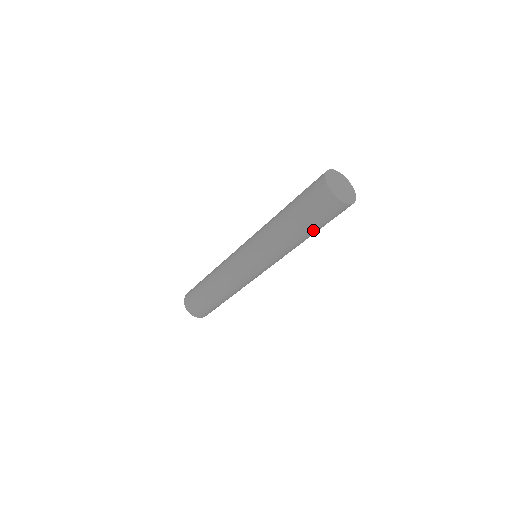
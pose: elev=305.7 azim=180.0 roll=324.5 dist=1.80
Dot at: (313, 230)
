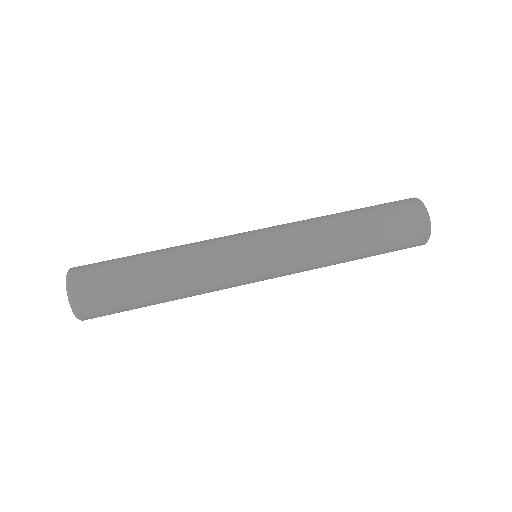
Dot at: (374, 240)
